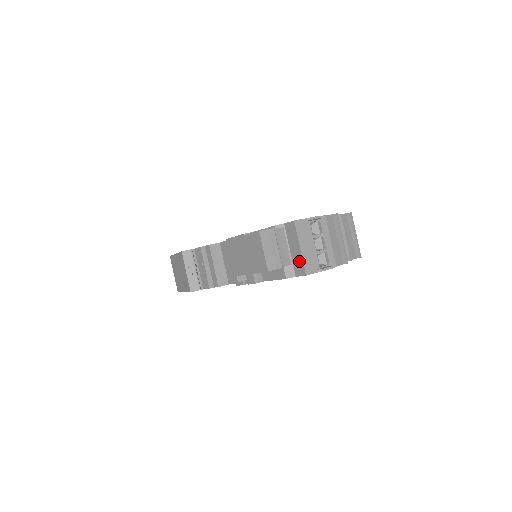
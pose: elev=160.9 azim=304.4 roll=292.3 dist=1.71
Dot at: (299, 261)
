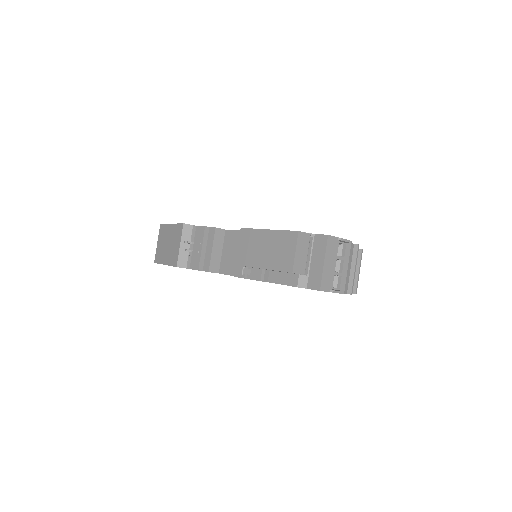
Dot at: (317, 275)
